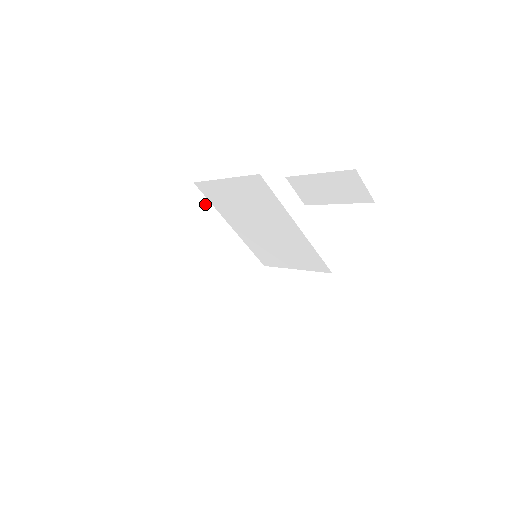
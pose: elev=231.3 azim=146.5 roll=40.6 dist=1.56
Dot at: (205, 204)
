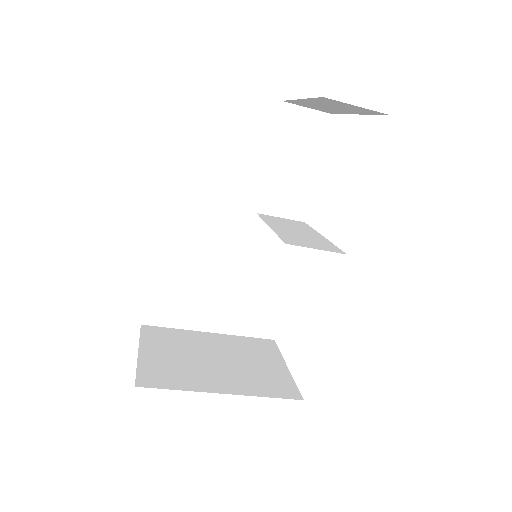
Dot at: (190, 207)
